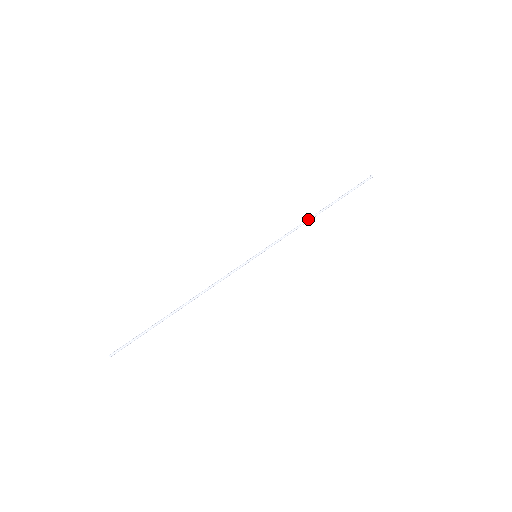
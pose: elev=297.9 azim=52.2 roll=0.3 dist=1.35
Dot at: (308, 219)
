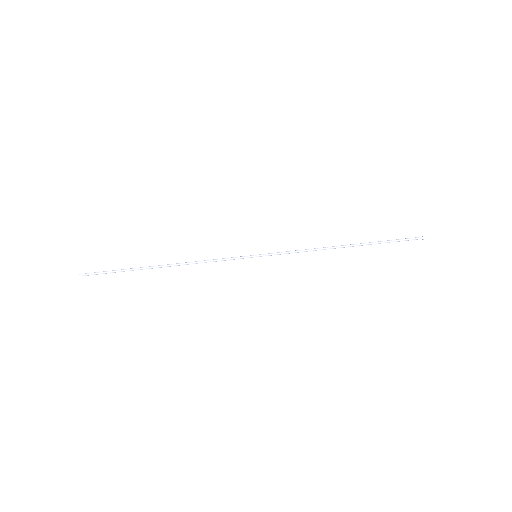
Dot at: (328, 247)
